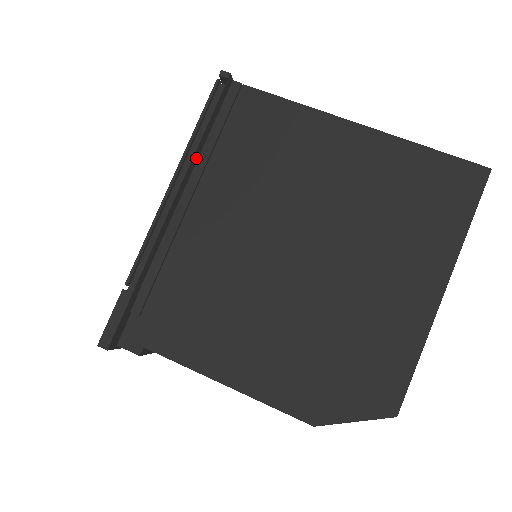
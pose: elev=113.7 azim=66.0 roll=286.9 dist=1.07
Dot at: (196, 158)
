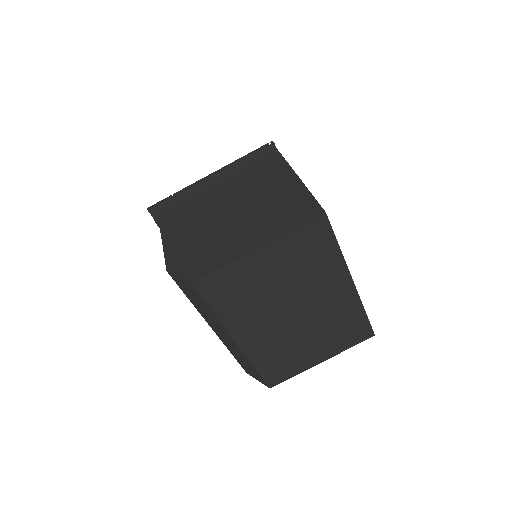
Dot at: (237, 167)
